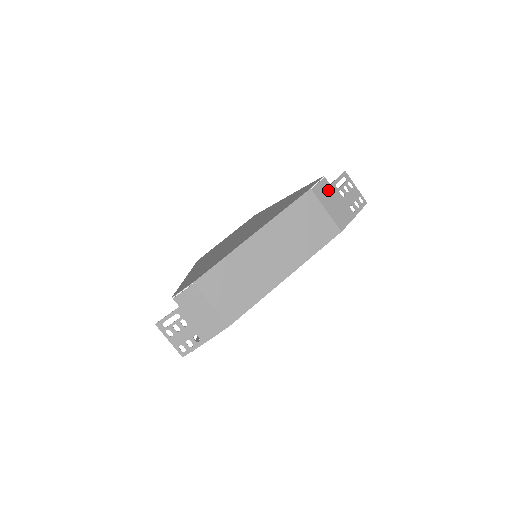
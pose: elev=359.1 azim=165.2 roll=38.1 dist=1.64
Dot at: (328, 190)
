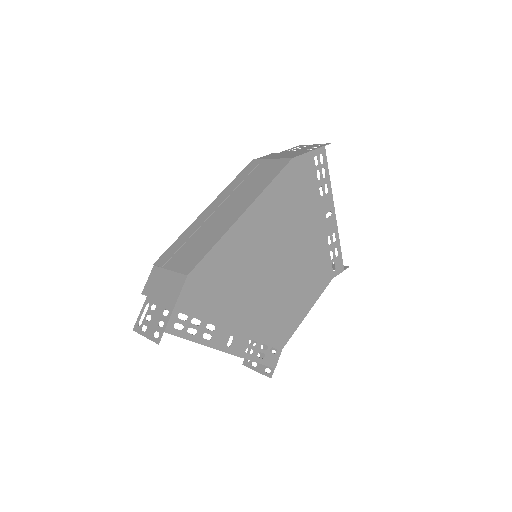
Dot at: occluded
